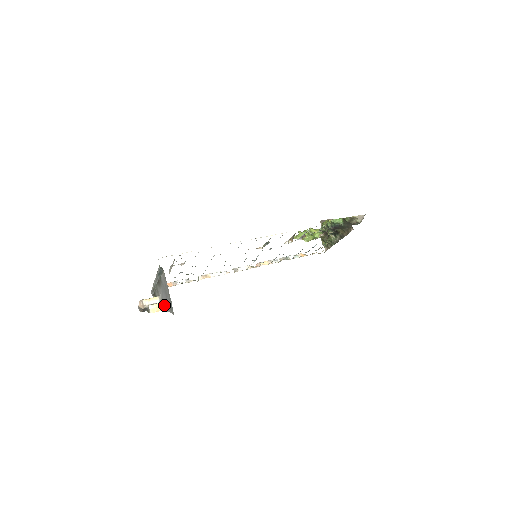
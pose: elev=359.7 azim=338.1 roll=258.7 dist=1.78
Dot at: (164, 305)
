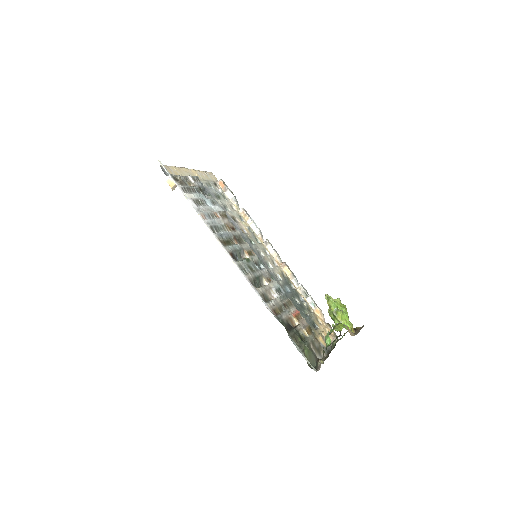
Dot at: occluded
